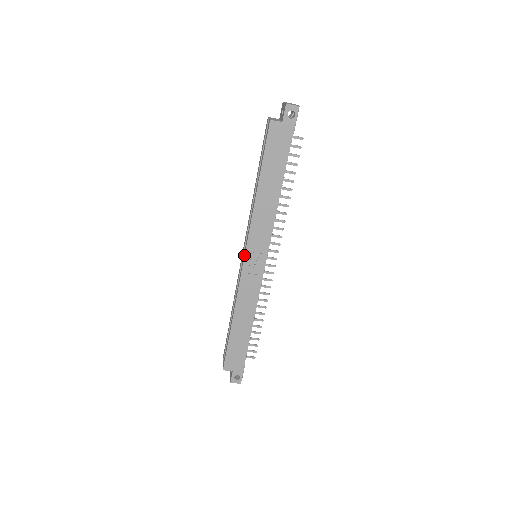
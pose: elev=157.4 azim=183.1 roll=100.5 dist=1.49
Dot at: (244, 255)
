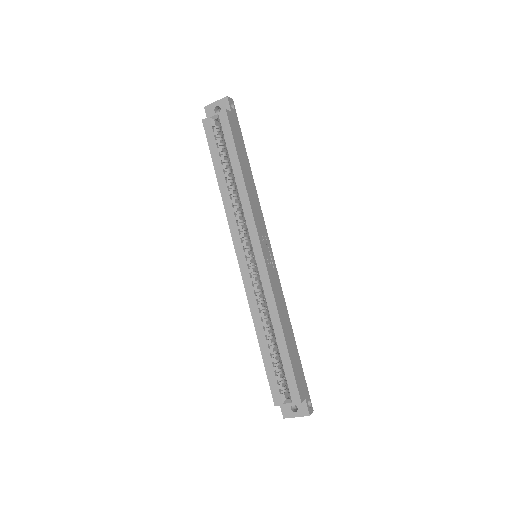
Dot at: (261, 249)
